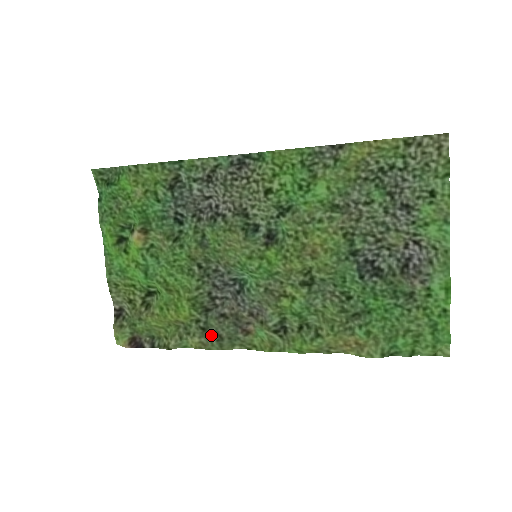
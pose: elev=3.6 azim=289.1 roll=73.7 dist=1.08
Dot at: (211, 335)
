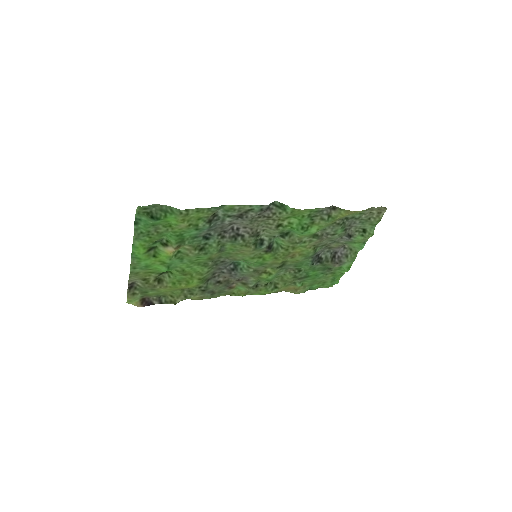
Dot at: (208, 293)
